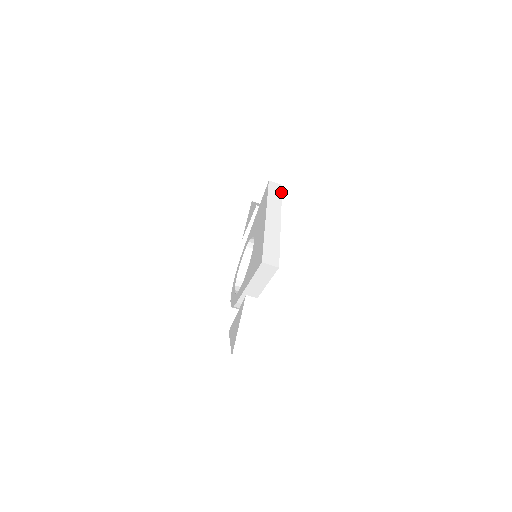
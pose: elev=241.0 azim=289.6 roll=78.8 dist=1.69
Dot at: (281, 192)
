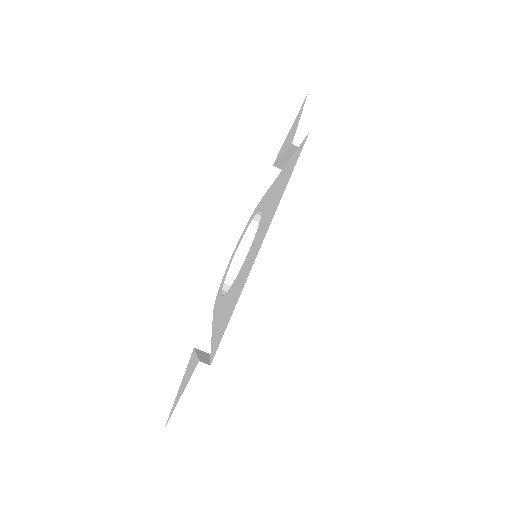
Dot at: (322, 168)
